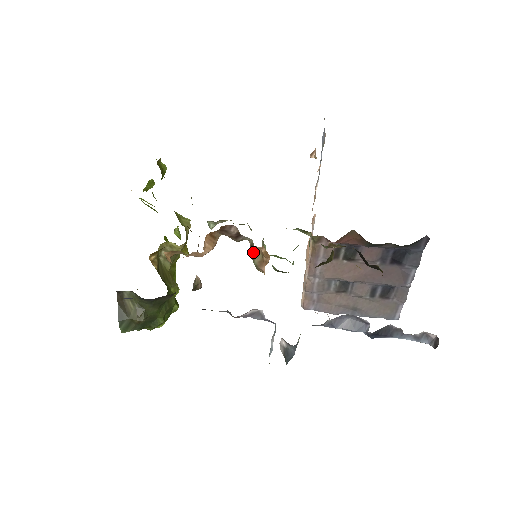
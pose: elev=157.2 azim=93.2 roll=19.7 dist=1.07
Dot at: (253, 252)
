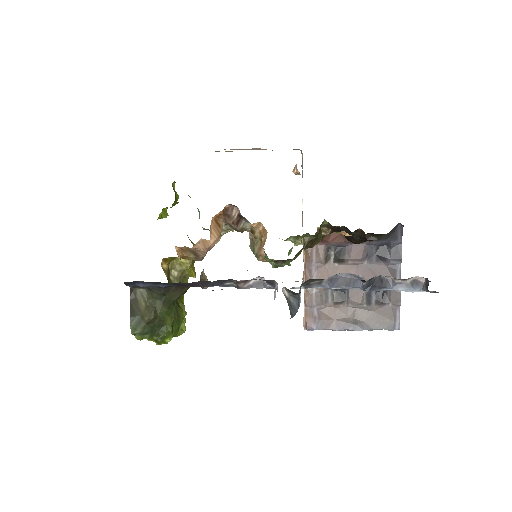
Dot at: (253, 245)
